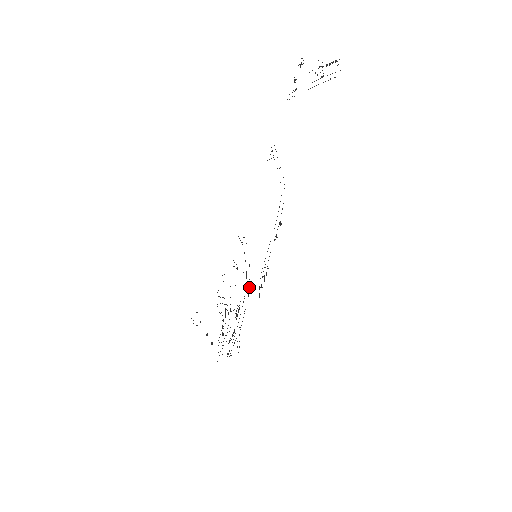
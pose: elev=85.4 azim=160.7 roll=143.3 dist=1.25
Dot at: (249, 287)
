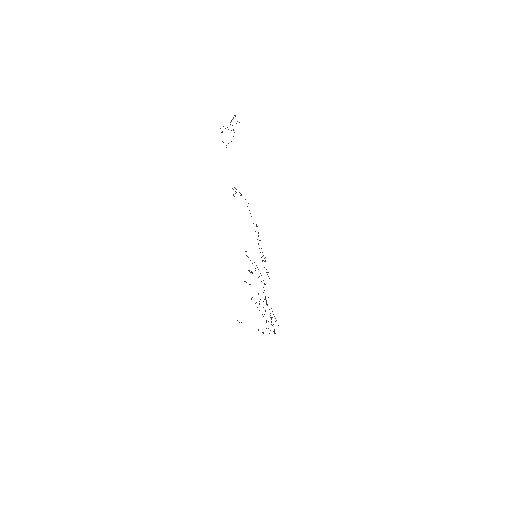
Dot at: occluded
